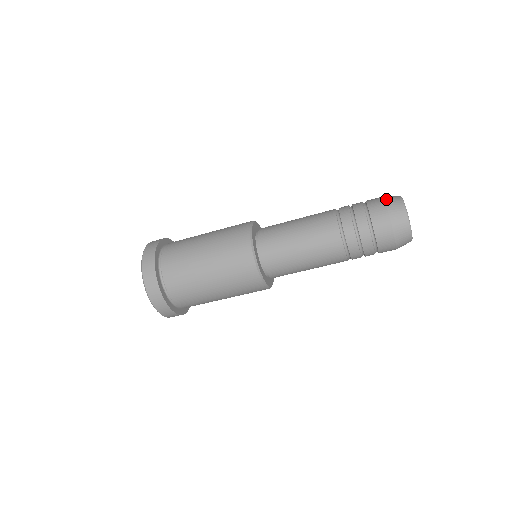
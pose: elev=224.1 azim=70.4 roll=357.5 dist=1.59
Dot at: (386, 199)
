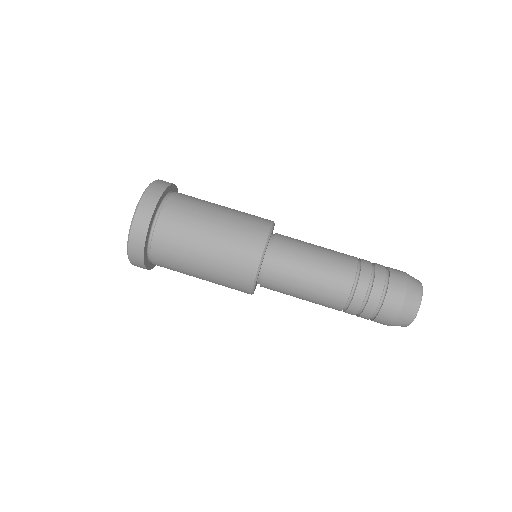
Dot at: occluded
